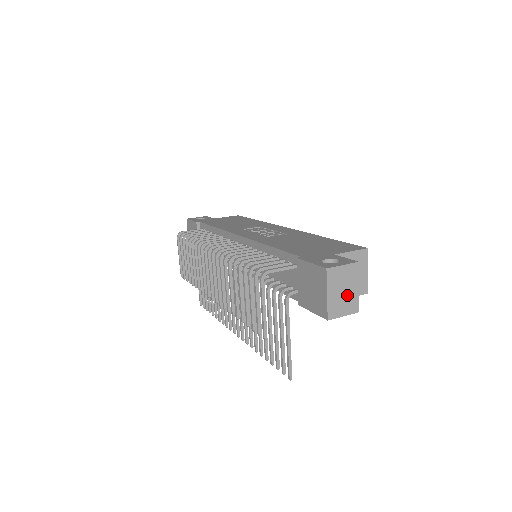
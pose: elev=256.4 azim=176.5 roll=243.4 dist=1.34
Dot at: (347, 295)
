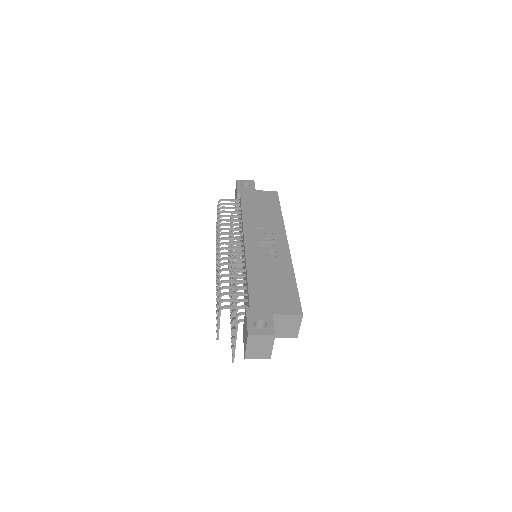
Dot at: (262, 349)
